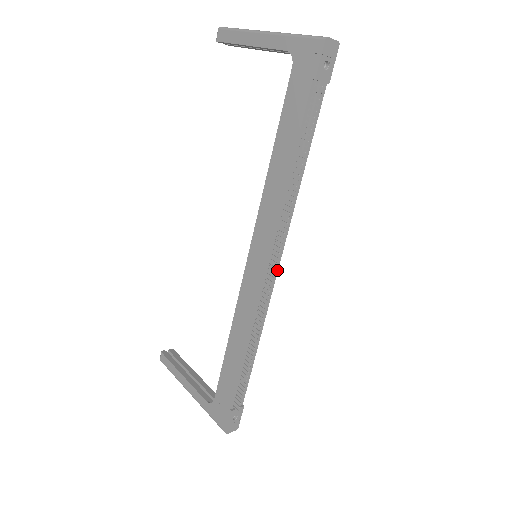
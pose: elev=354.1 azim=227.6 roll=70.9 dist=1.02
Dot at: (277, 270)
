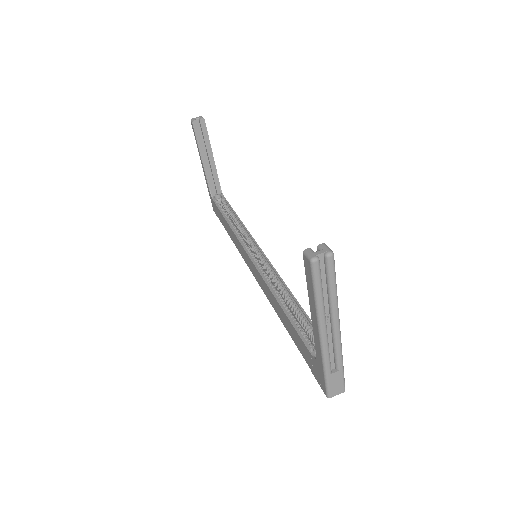
Dot at: occluded
